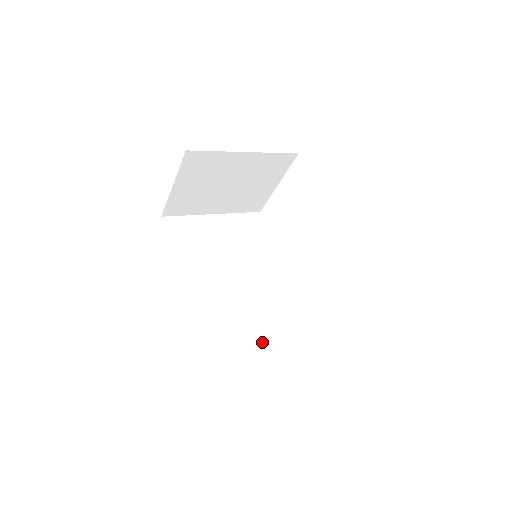
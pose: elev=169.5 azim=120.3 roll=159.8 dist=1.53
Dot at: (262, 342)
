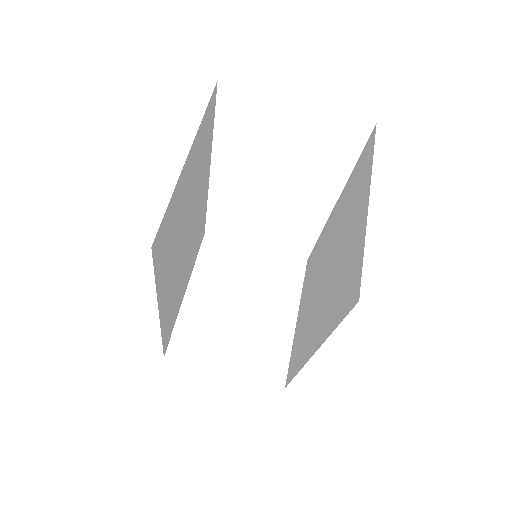
Dot at: (187, 279)
